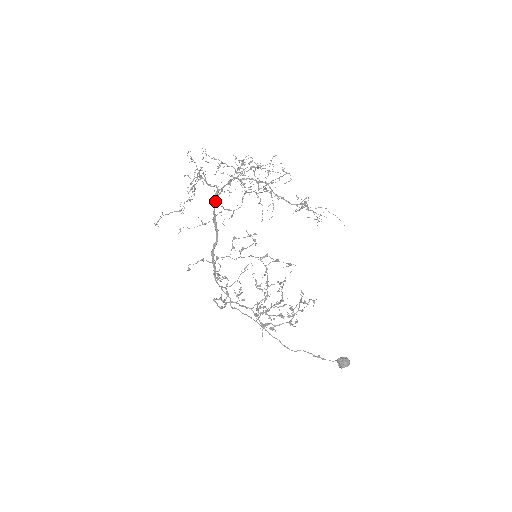
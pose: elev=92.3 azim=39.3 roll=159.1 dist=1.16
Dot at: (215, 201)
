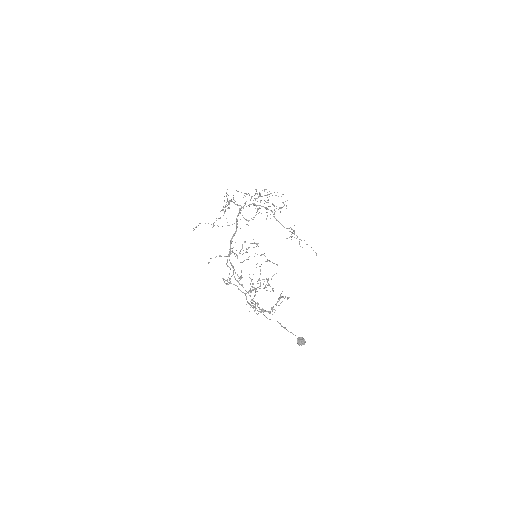
Dot at: occluded
